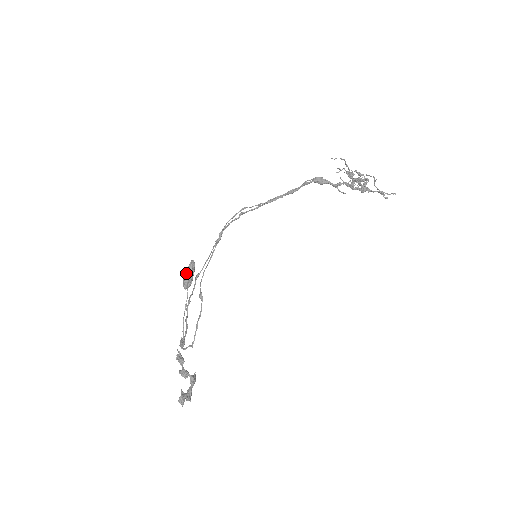
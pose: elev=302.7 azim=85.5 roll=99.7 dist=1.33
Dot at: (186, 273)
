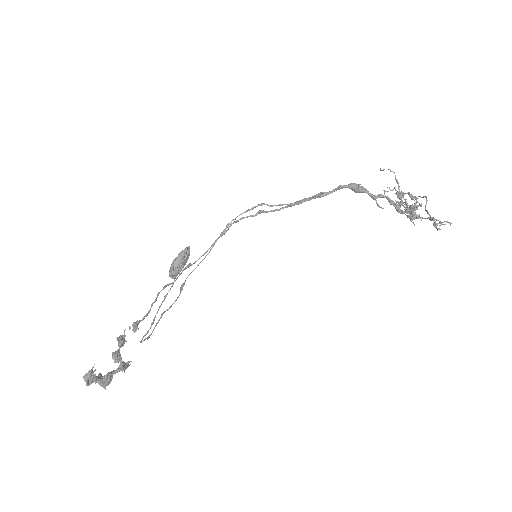
Dot at: (176, 257)
